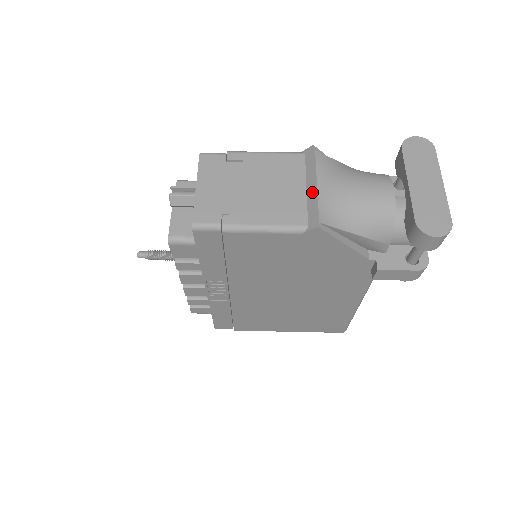
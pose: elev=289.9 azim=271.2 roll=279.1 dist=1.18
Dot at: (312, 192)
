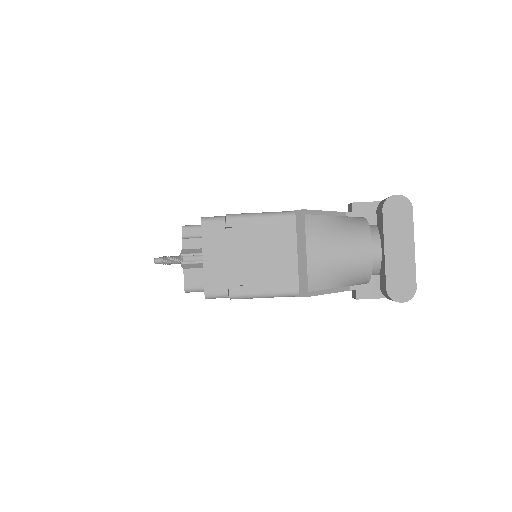
Dot at: (302, 261)
